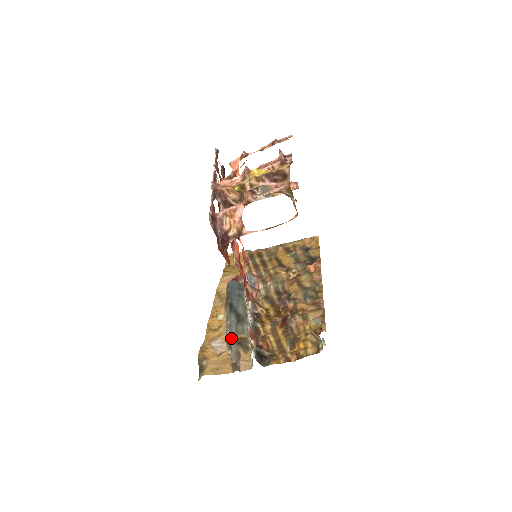
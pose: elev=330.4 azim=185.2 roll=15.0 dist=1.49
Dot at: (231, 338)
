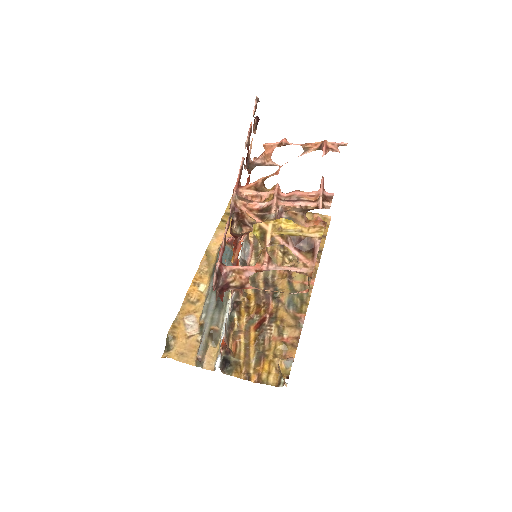
Dot at: (205, 324)
